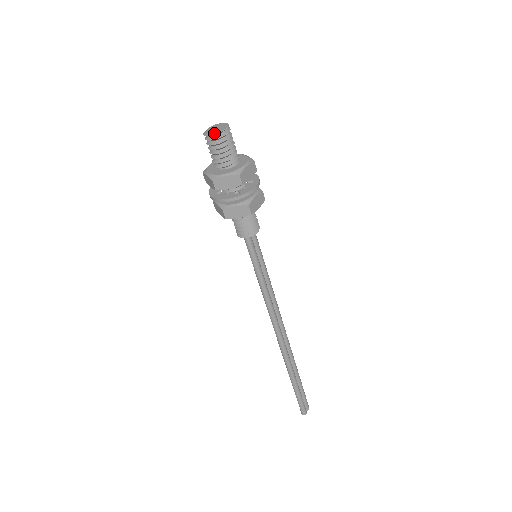
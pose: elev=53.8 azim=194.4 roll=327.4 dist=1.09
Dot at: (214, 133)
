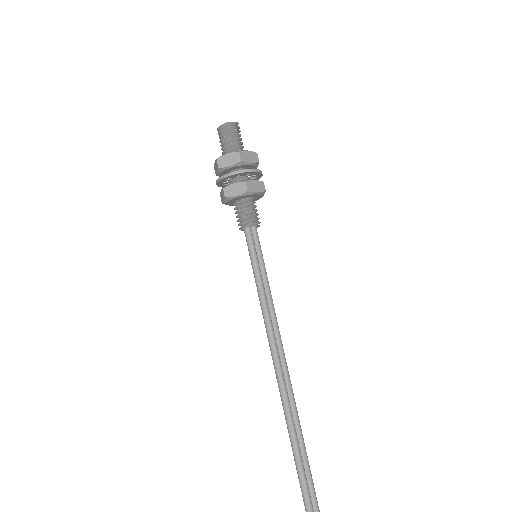
Dot at: (224, 123)
